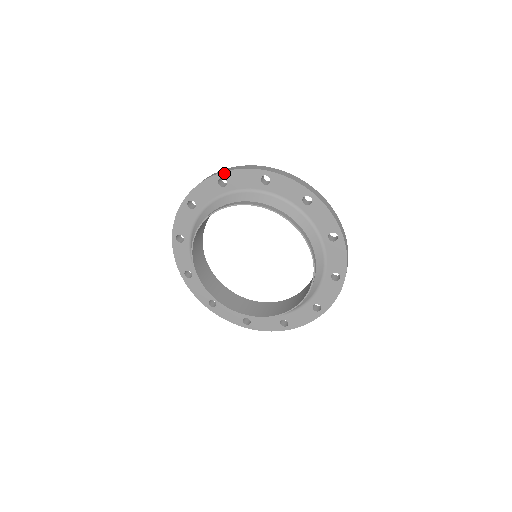
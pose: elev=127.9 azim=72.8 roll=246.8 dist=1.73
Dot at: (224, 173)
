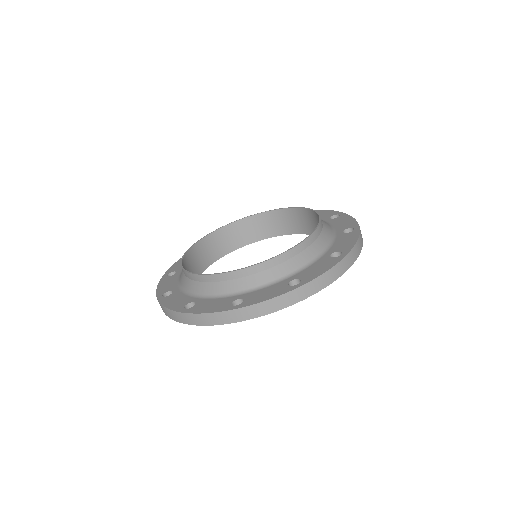
Dot at: occluded
